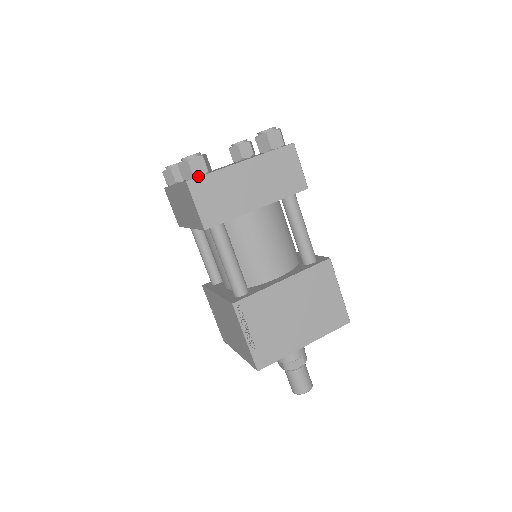
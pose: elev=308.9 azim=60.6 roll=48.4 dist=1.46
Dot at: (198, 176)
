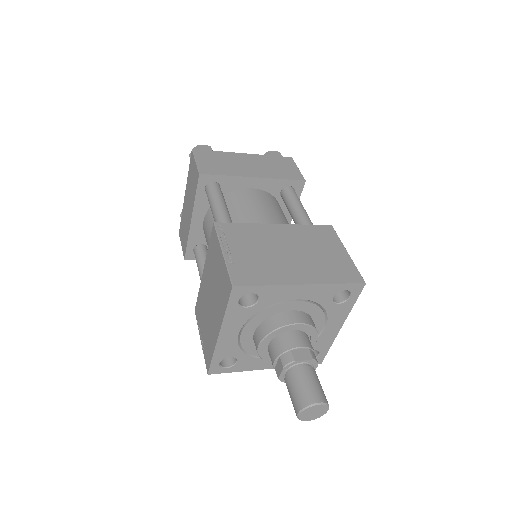
Dot at: occluded
